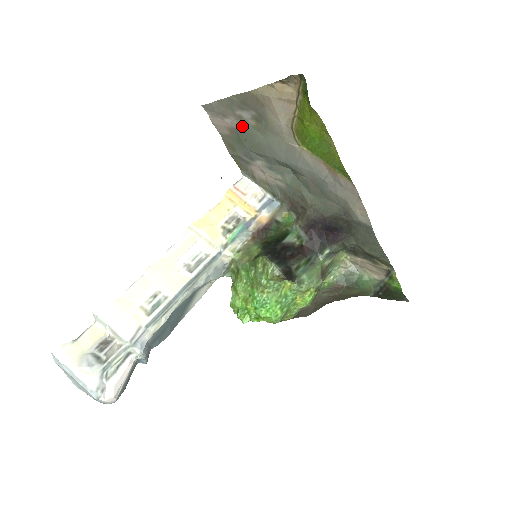
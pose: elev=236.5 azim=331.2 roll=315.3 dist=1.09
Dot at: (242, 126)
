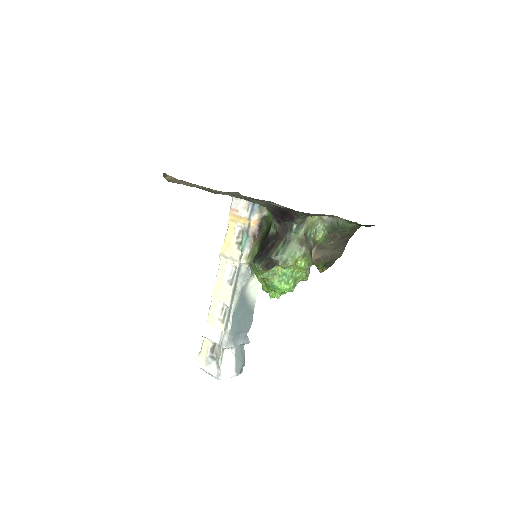
Dot at: occluded
